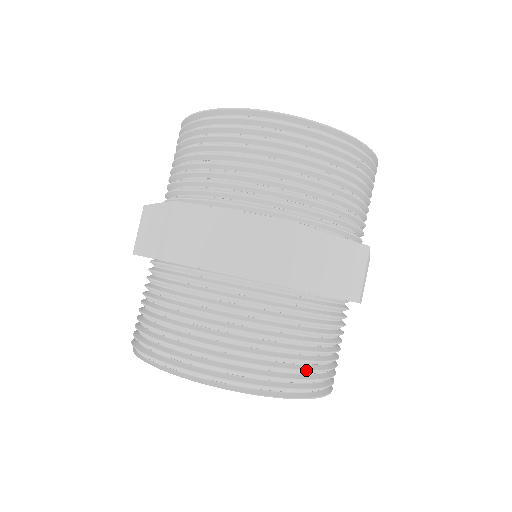
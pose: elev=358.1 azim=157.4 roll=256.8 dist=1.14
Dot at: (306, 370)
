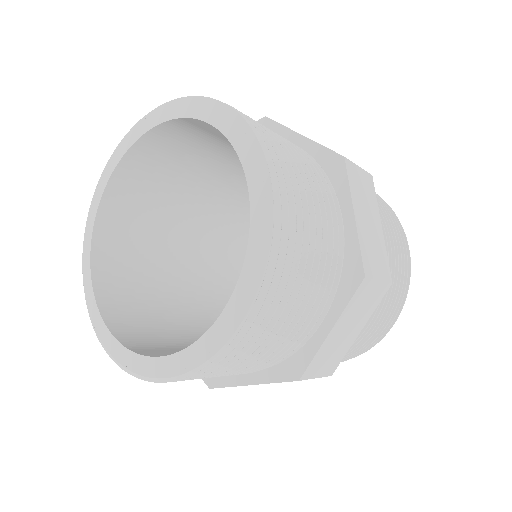
Dot at: (296, 217)
